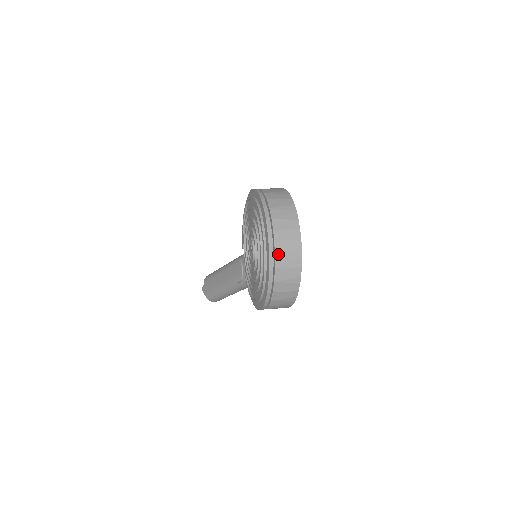
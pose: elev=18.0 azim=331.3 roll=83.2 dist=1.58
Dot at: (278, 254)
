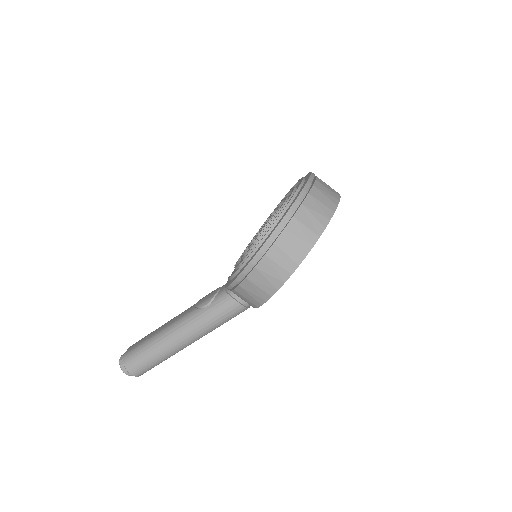
Dot at: (316, 187)
